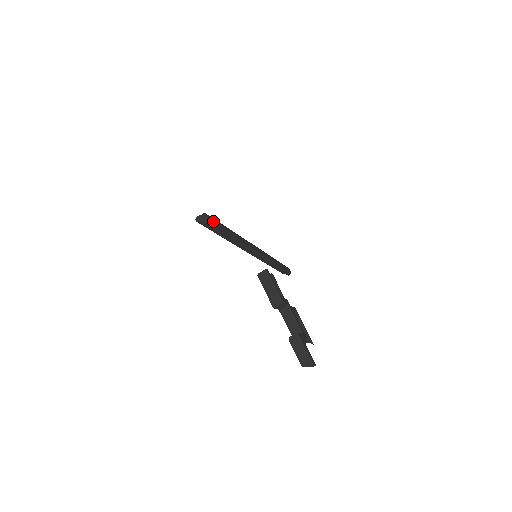
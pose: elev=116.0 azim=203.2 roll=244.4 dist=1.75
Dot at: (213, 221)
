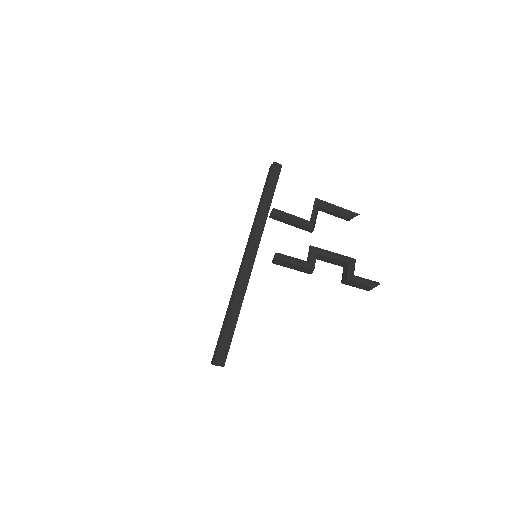
Dot at: (223, 355)
